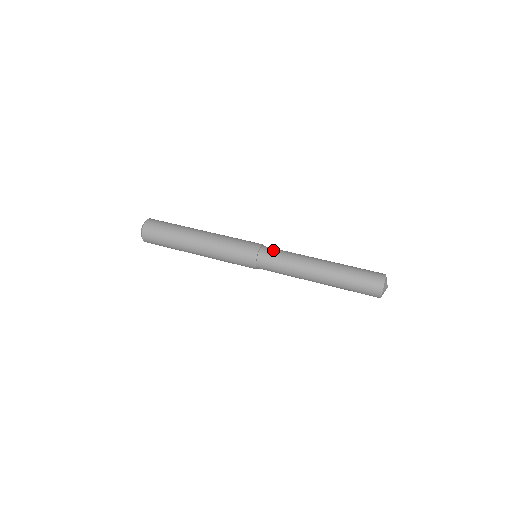
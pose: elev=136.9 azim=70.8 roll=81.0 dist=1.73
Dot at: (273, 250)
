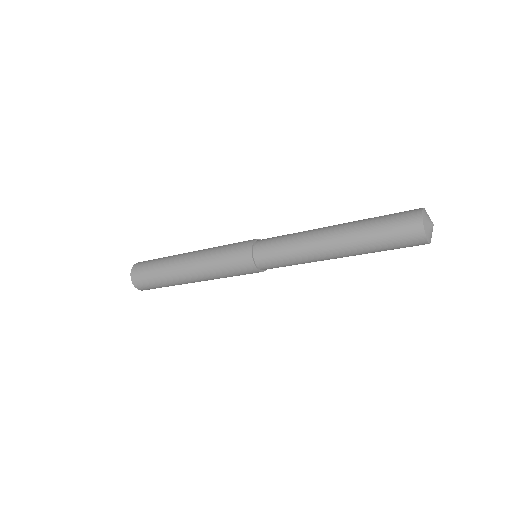
Dot at: (271, 238)
